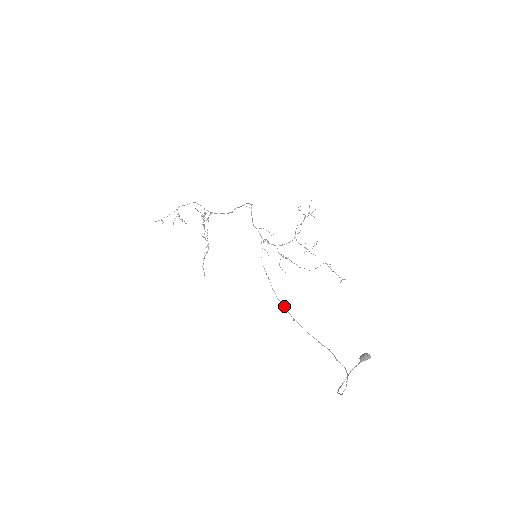
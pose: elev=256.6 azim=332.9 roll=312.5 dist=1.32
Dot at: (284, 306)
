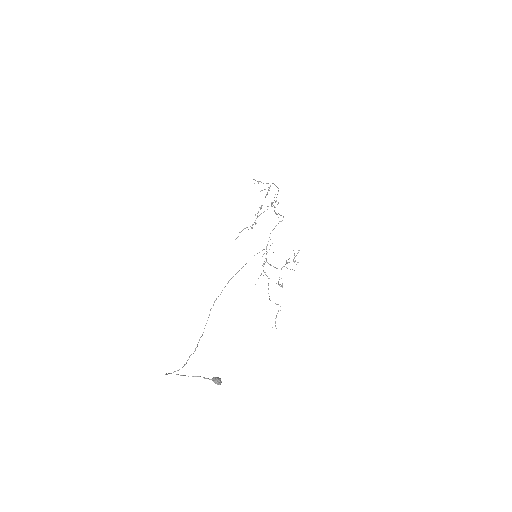
Dot at: occluded
